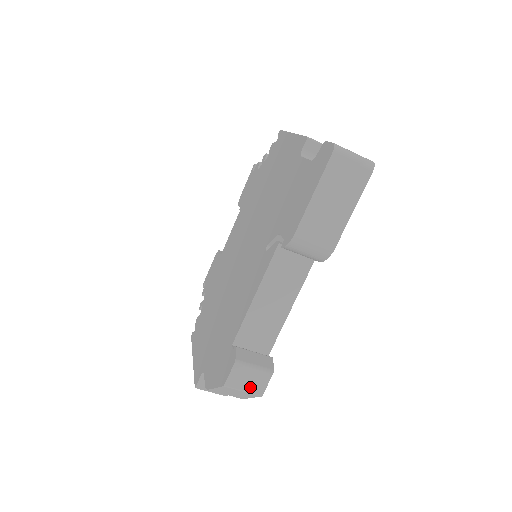
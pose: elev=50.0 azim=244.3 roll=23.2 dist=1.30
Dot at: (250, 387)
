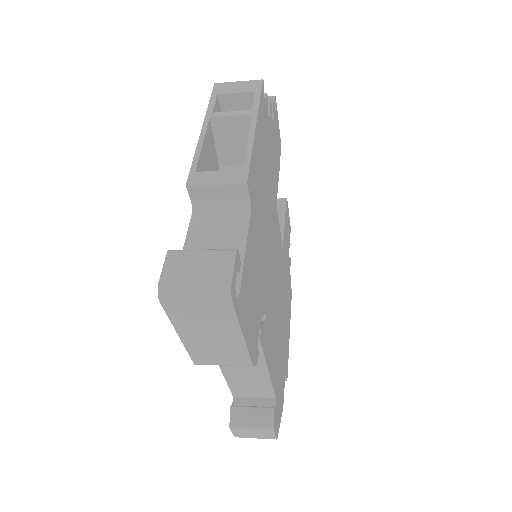
Dot at: (260, 437)
